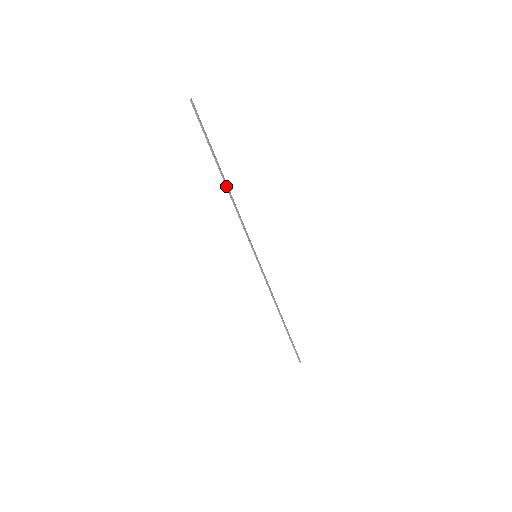
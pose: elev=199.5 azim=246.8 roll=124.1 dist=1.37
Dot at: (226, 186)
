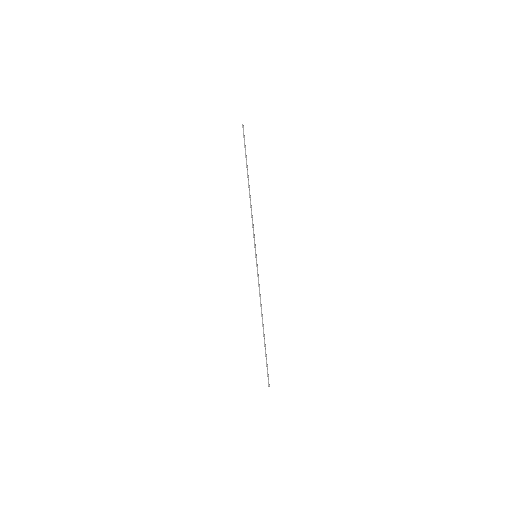
Dot at: (249, 190)
